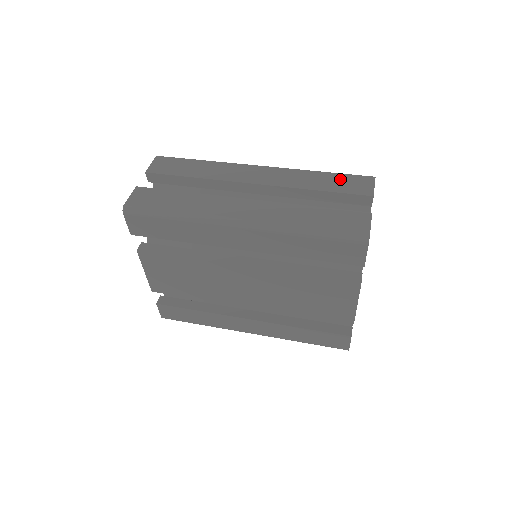
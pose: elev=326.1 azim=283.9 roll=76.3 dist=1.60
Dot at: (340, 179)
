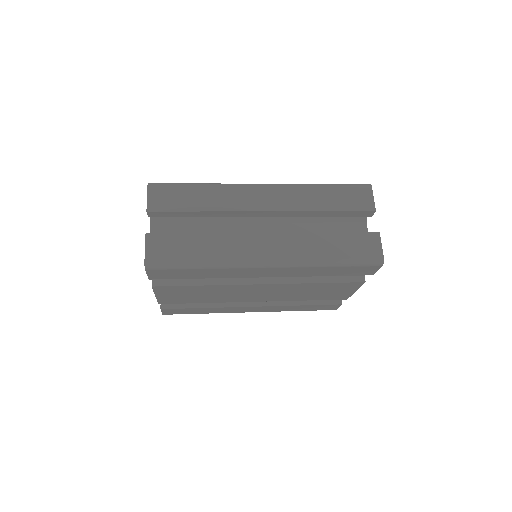
Dot at: (342, 193)
